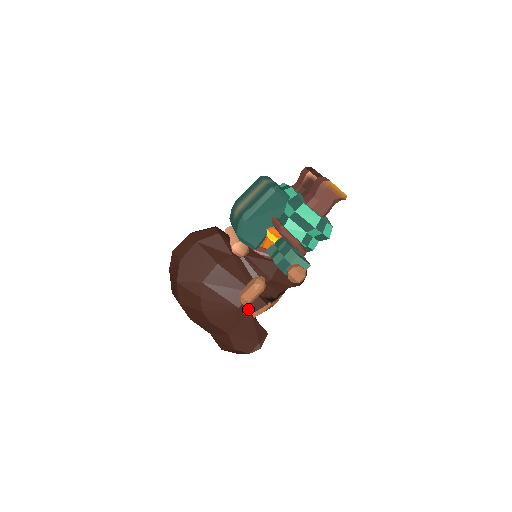
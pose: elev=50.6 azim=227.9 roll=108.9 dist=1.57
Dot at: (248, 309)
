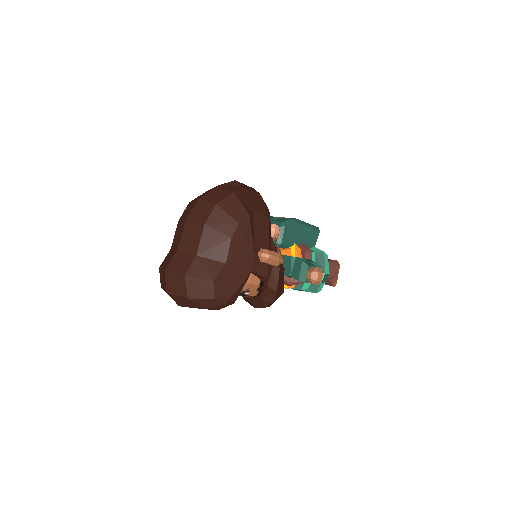
Dot at: (255, 265)
